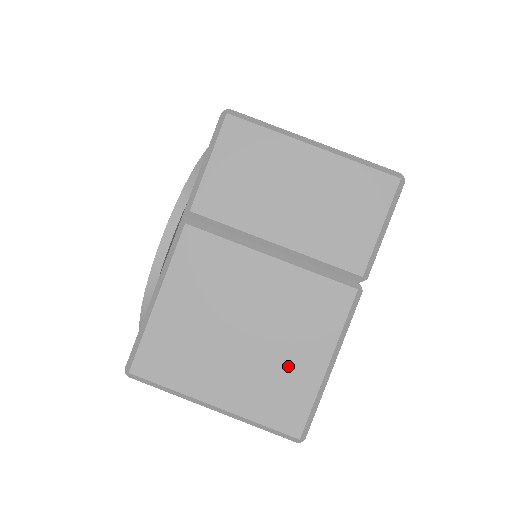
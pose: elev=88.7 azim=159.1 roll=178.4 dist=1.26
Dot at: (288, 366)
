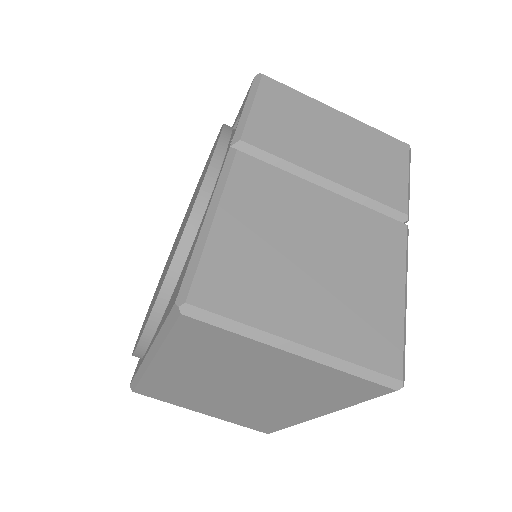
Dot at: (368, 295)
